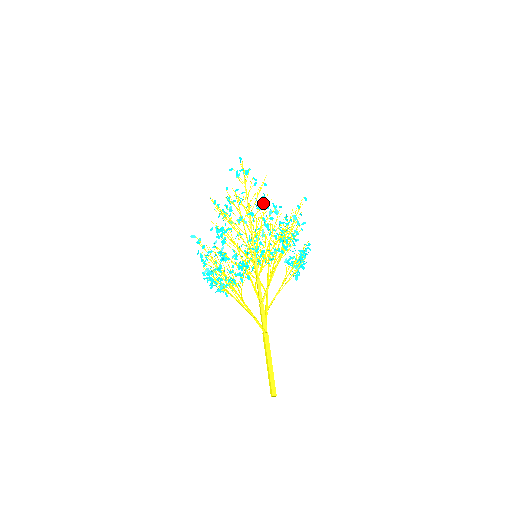
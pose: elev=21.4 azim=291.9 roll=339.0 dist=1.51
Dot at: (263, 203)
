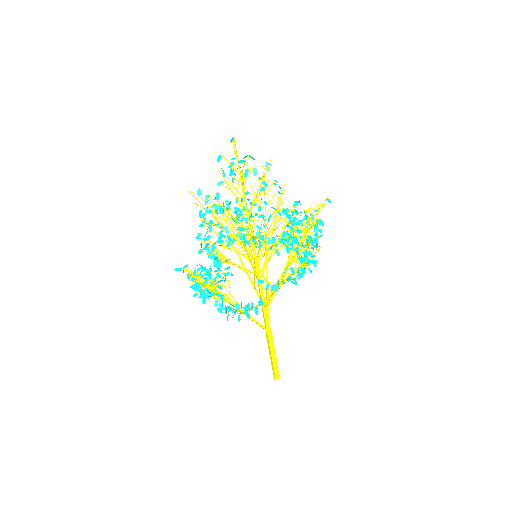
Dot at: occluded
